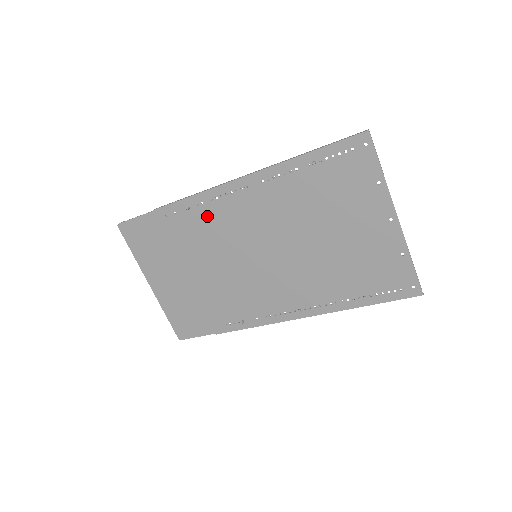
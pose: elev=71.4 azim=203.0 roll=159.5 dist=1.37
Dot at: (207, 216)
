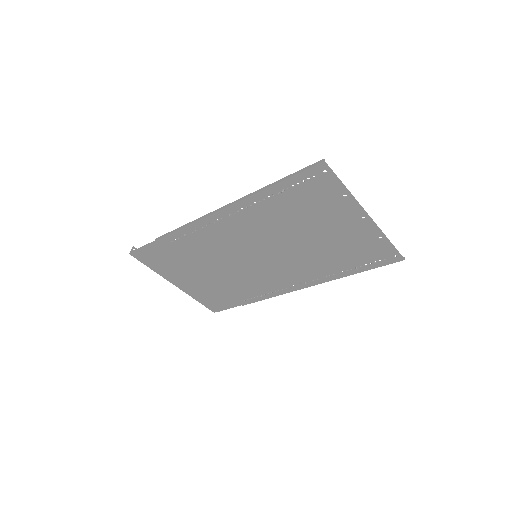
Dot at: (203, 238)
